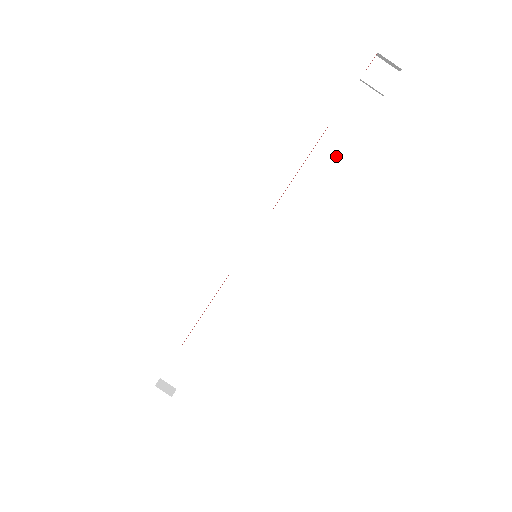
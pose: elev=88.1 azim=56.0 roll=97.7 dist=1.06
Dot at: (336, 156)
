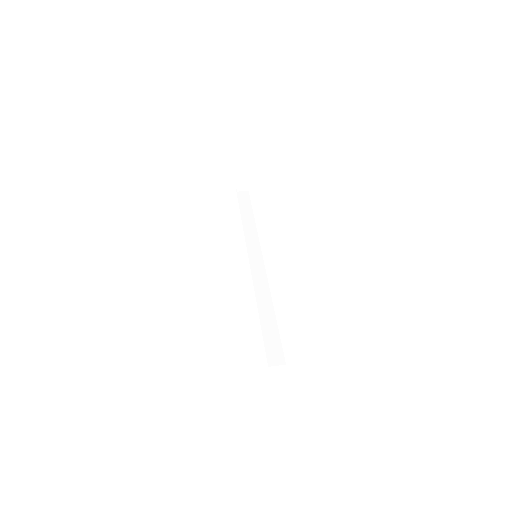
Dot at: (252, 214)
